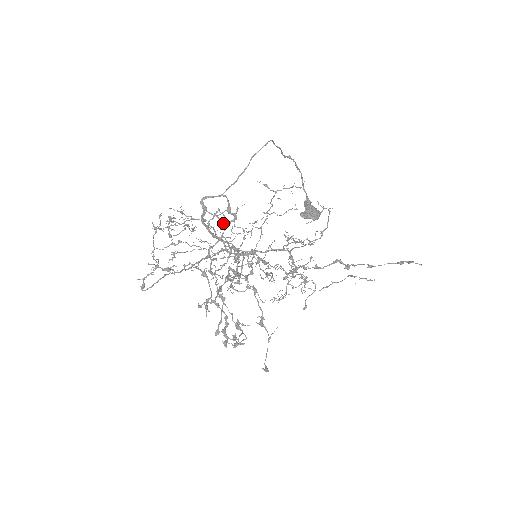
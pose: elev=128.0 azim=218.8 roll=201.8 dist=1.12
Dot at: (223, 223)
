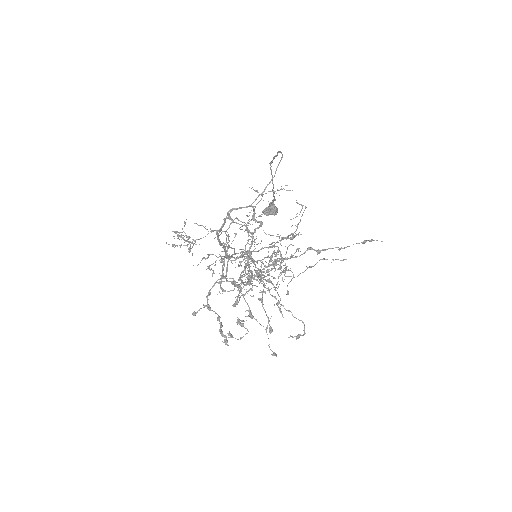
Dot at: (248, 231)
